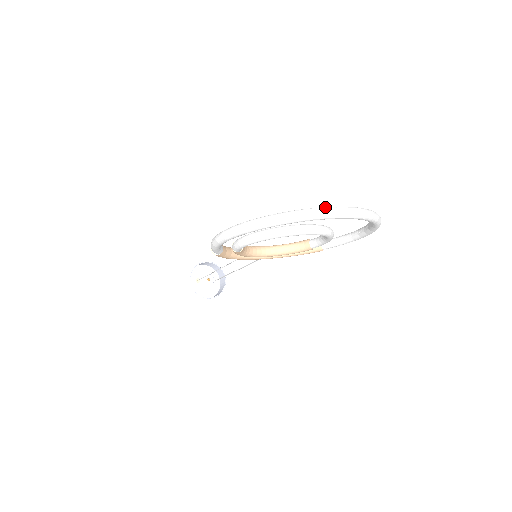
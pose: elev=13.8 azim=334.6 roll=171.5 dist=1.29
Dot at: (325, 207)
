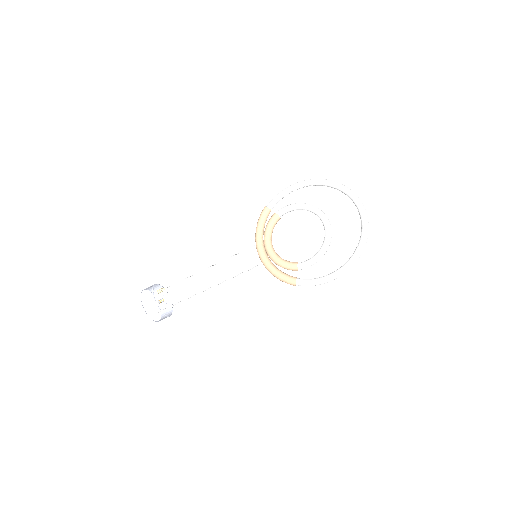
Dot at: occluded
